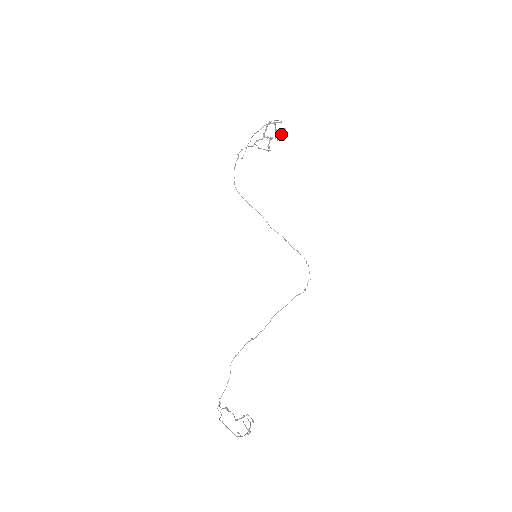
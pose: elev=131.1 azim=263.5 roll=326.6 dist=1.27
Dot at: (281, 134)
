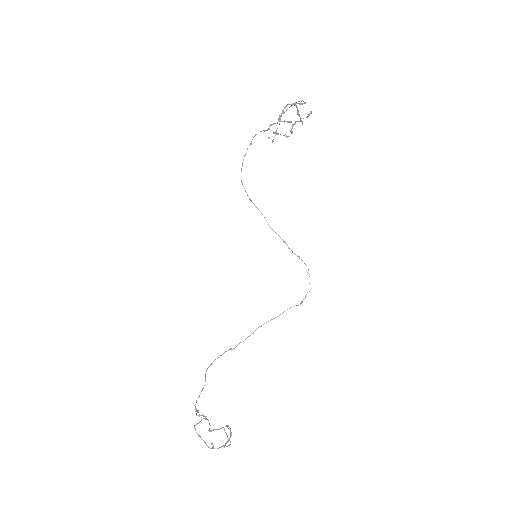
Dot at: occluded
